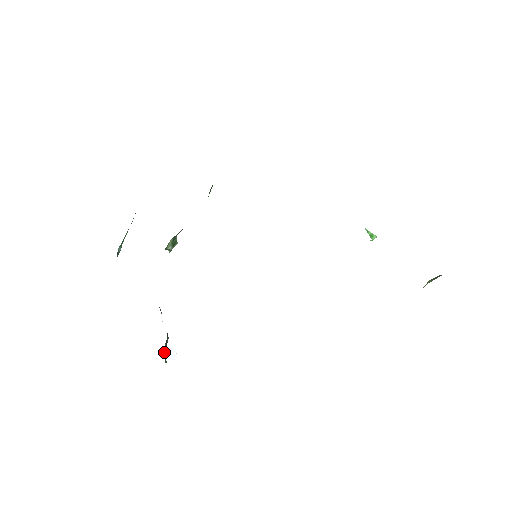
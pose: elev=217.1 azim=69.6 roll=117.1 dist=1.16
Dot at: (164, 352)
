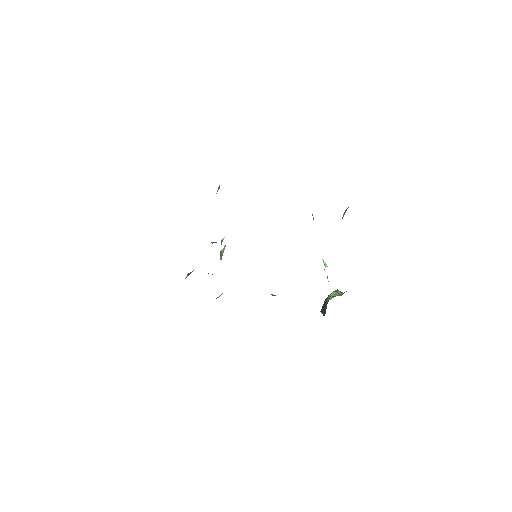
Dot at: occluded
